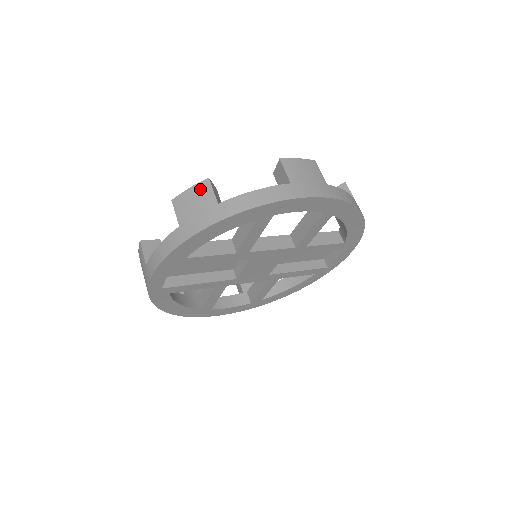
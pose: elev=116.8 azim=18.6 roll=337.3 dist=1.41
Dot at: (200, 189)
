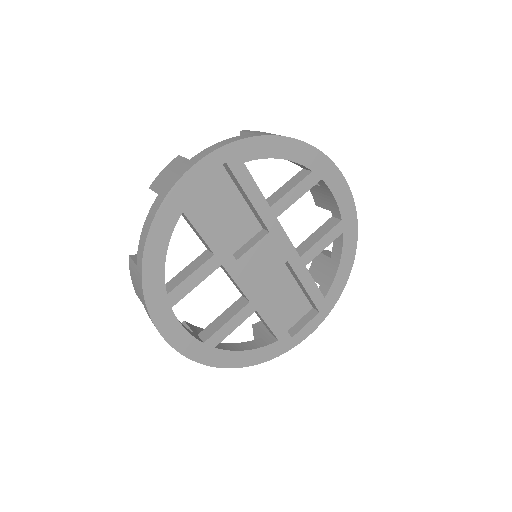
Dot at: occluded
